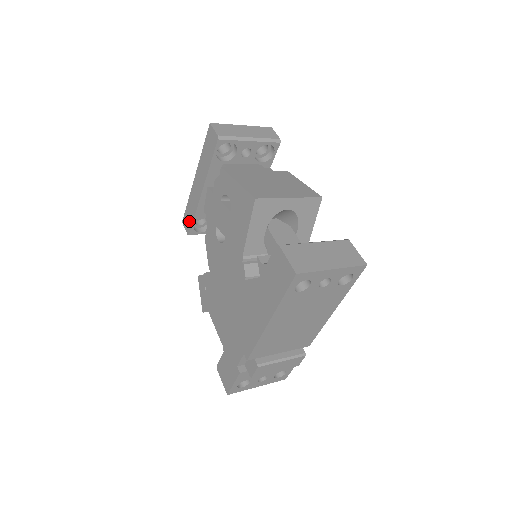
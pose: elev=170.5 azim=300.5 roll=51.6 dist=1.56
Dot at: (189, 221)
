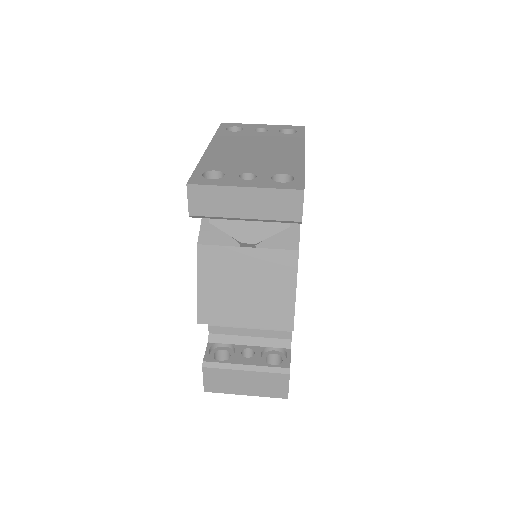
Dot at: occluded
